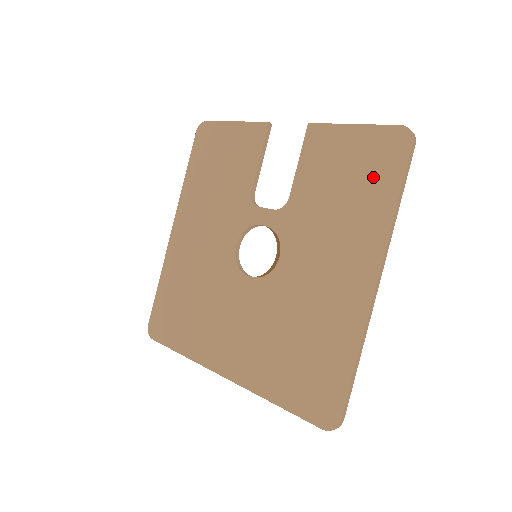
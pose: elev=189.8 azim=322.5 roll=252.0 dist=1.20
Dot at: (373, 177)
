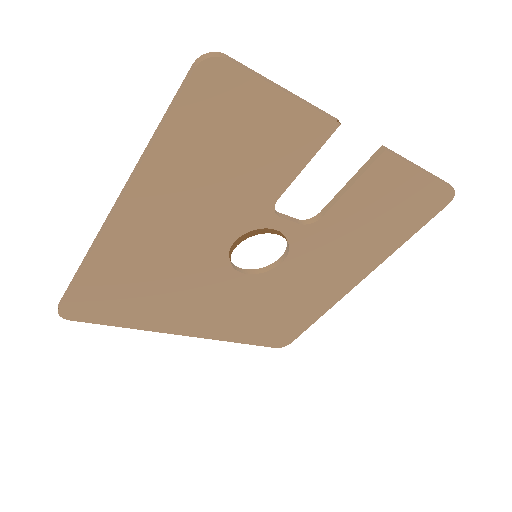
Dot at: (405, 220)
